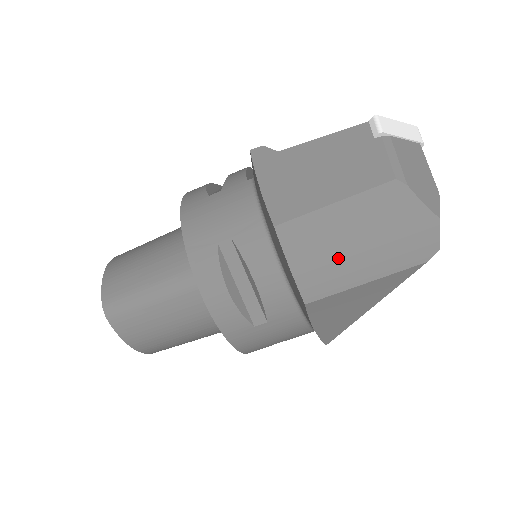
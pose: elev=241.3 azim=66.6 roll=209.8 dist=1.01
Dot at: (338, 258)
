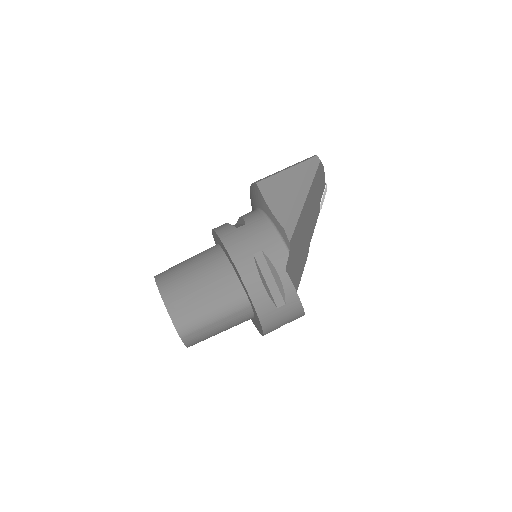
Dot at: occluded
